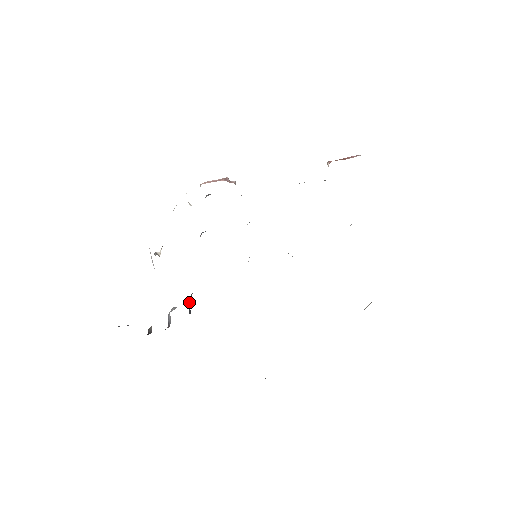
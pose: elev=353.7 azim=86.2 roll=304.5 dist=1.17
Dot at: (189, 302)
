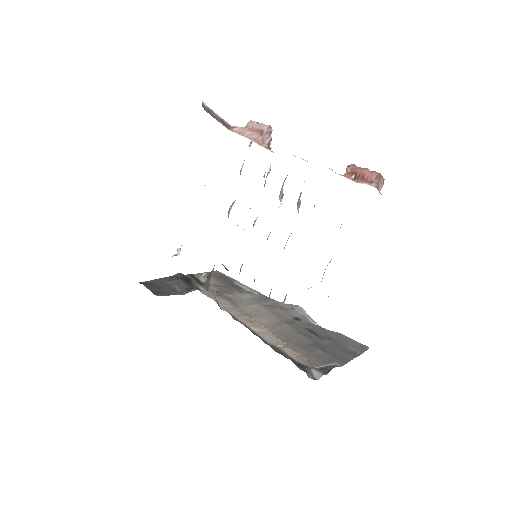
Dot at: (208, 278)
